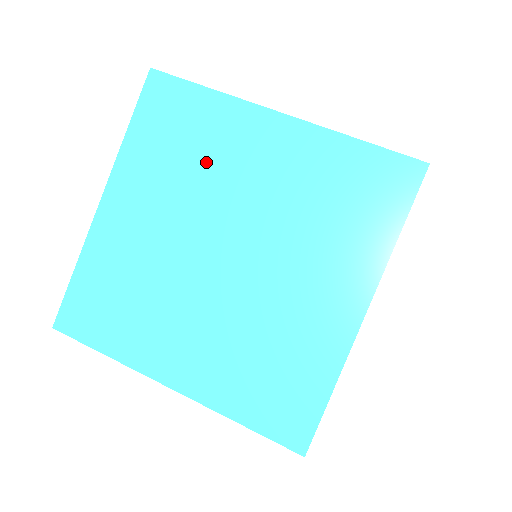
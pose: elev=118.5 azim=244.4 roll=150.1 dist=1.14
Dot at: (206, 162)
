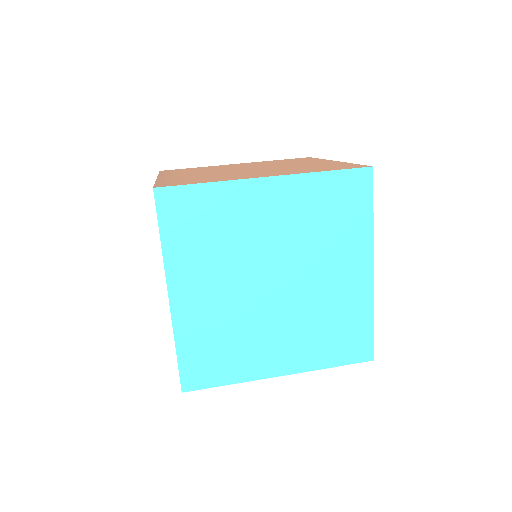
Dot at: (233, 233)
